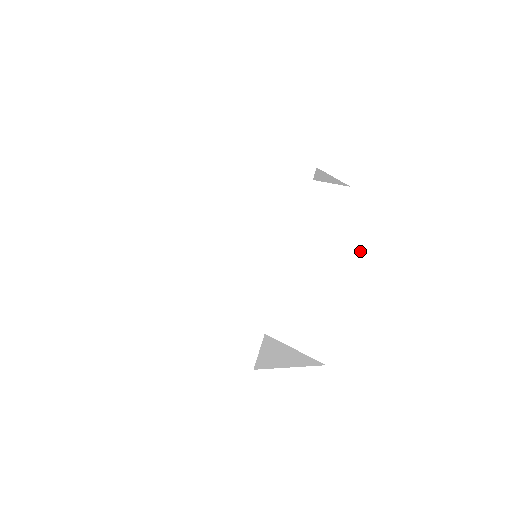
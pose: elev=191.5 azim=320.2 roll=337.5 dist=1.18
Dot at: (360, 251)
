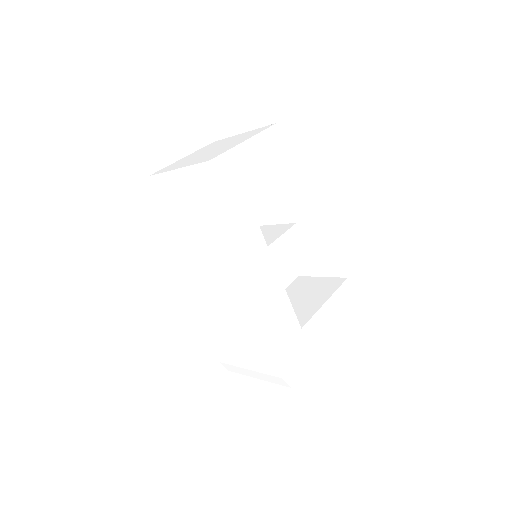
Dot at: (318, 200)
